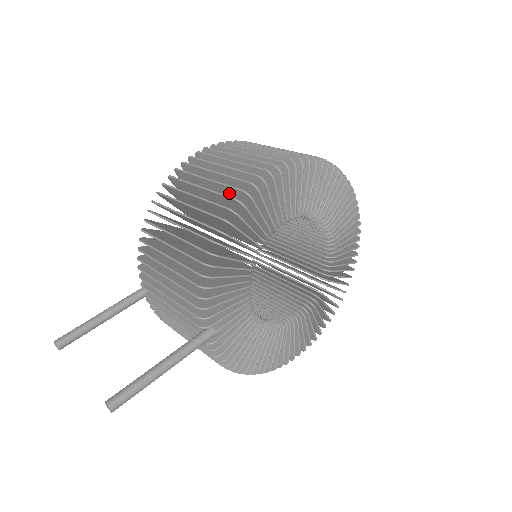
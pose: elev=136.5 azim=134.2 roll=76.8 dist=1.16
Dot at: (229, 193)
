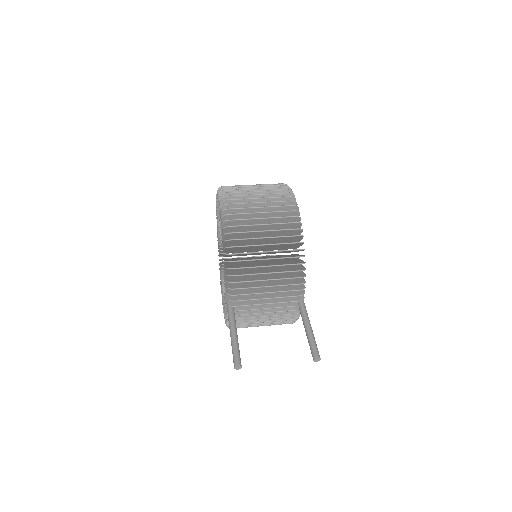
Dot at: (280, 221)
